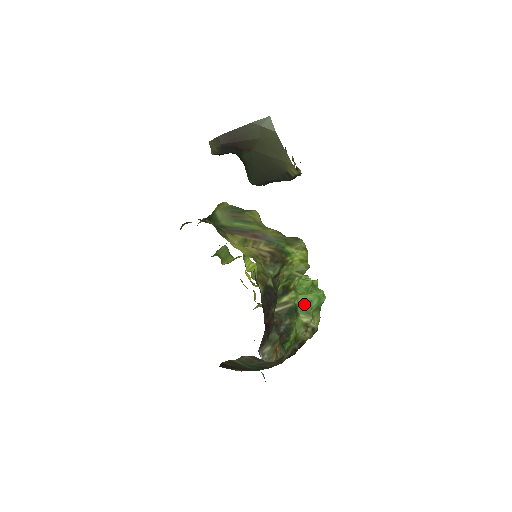
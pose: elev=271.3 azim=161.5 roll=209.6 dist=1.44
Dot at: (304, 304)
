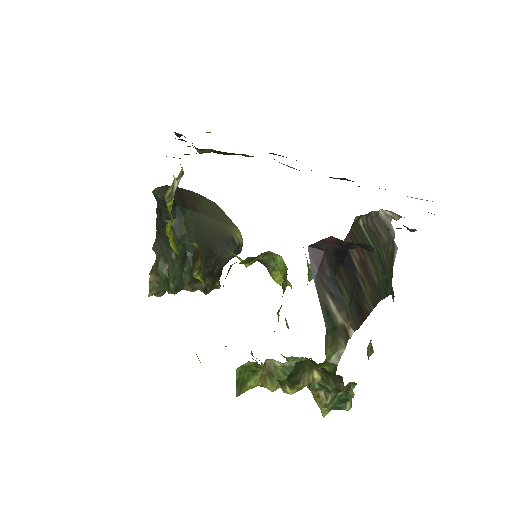
Dot at: occluded
